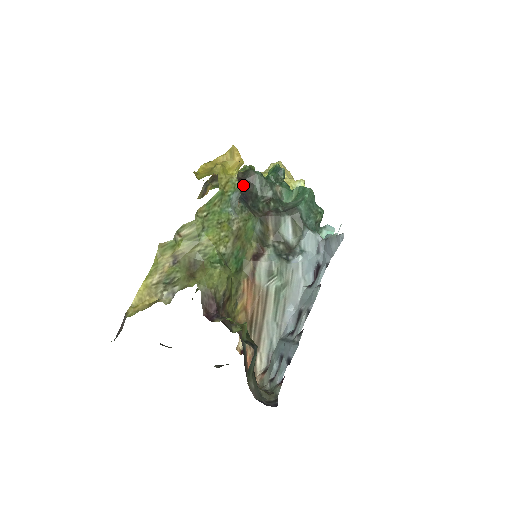
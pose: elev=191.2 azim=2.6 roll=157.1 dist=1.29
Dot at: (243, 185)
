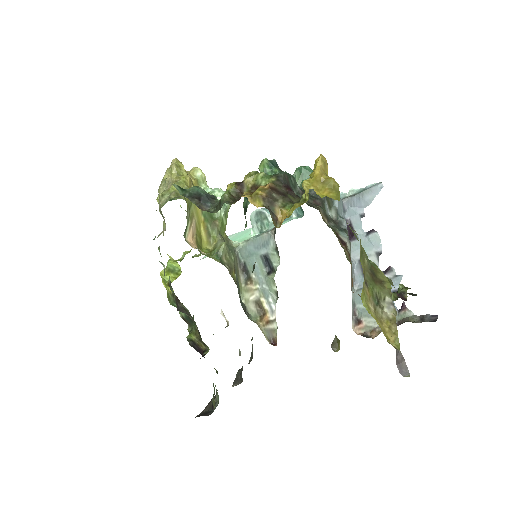
Dot at: (292, 191)
